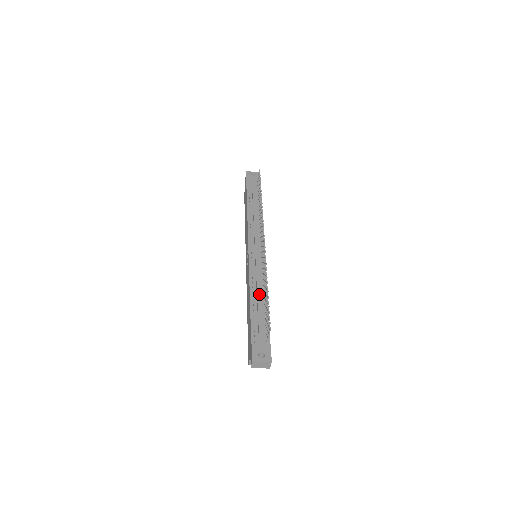
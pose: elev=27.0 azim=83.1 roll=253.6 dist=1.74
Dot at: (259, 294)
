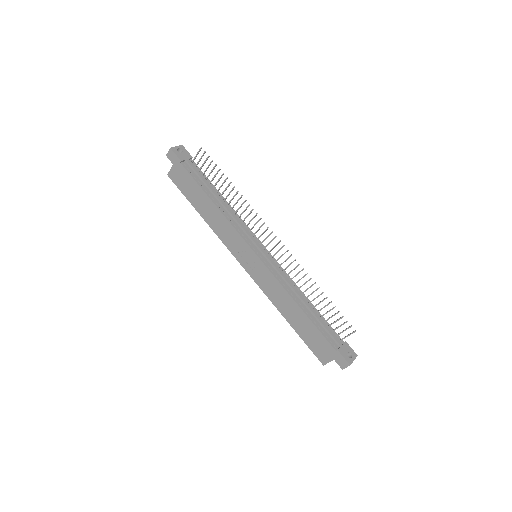
Dot at: (304, 299)
